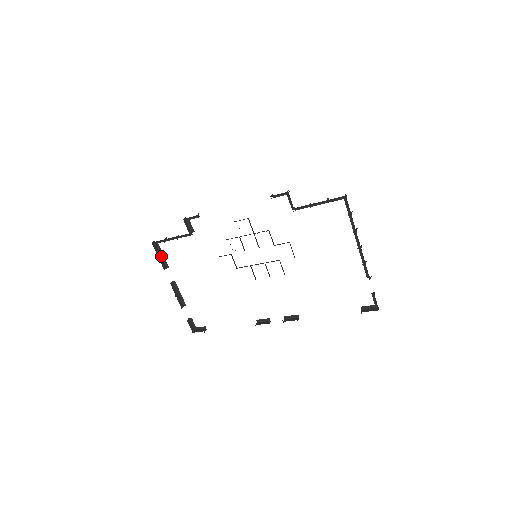
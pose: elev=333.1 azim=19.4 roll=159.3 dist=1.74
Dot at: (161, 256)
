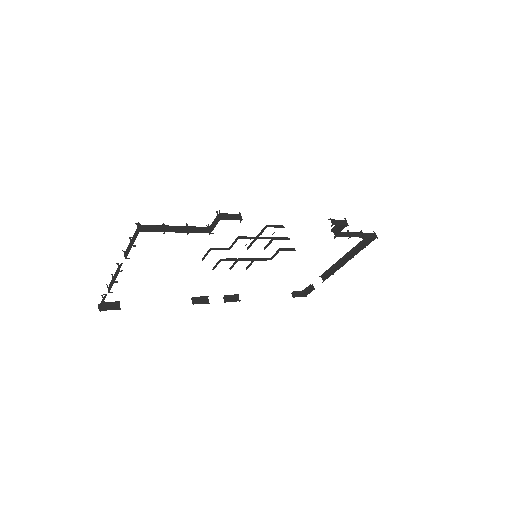
Dot at: (131, 240)
